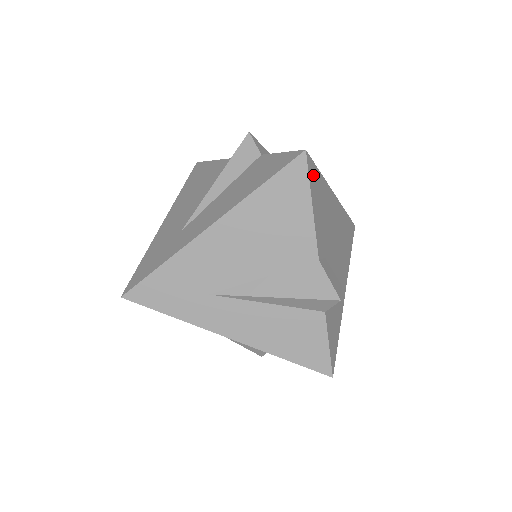
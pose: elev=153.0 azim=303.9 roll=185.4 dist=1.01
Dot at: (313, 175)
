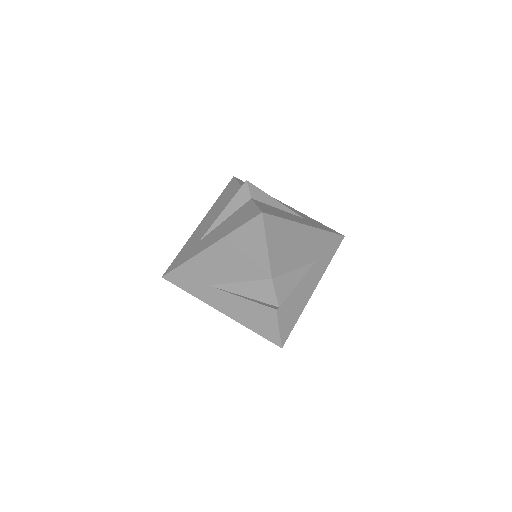
Dot at: (272, 225)
